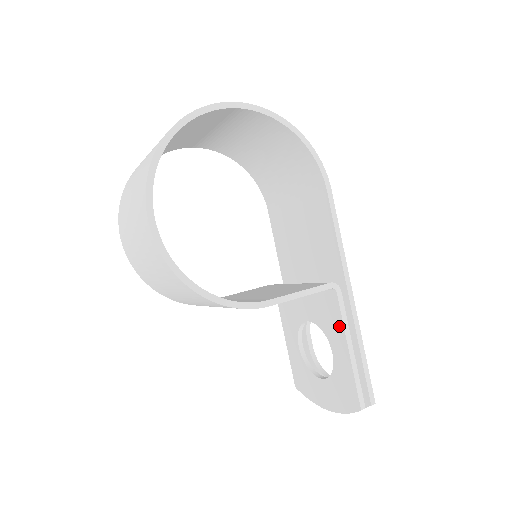
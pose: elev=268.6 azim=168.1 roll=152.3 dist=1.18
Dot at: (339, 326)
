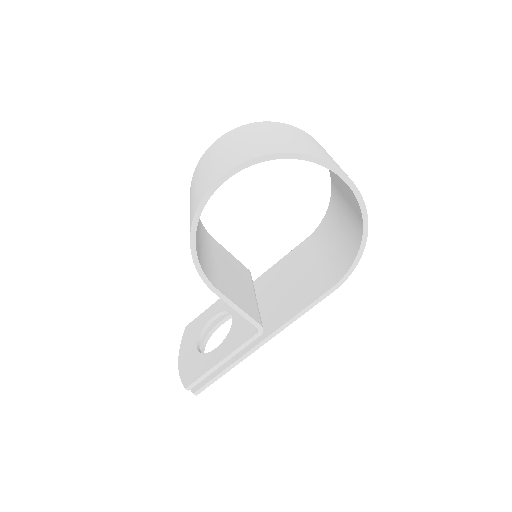
Dot at: (235, 346)
